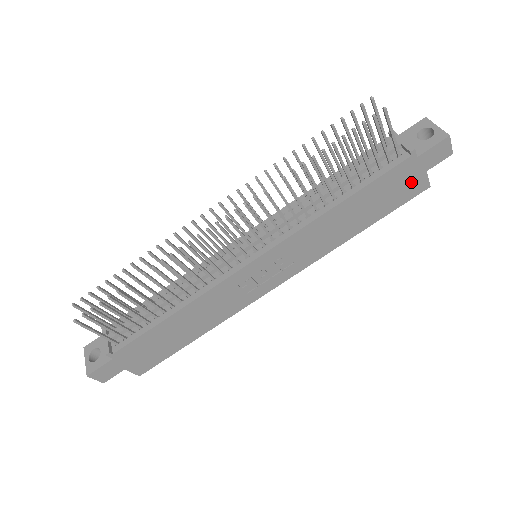
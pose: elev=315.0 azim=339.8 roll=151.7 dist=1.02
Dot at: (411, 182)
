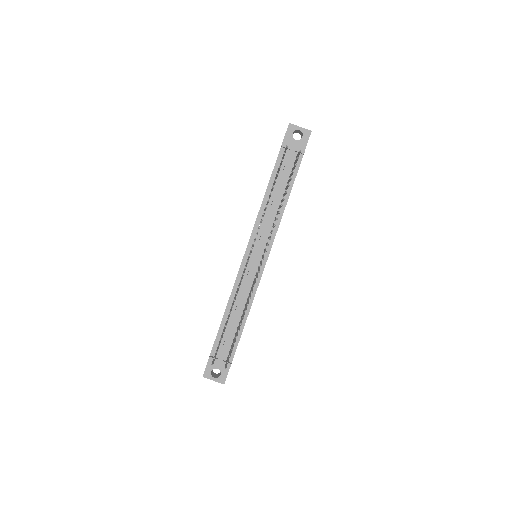
Dot at: occluded
